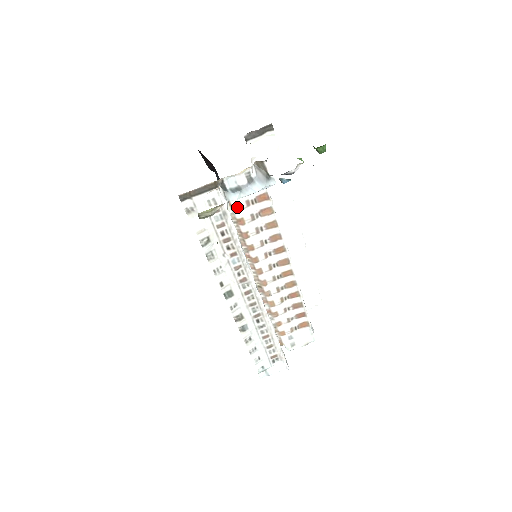
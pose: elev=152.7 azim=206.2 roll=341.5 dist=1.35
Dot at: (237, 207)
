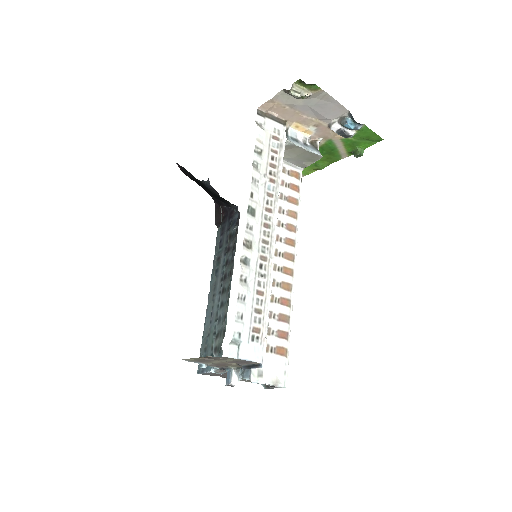
Dot at: occluded
